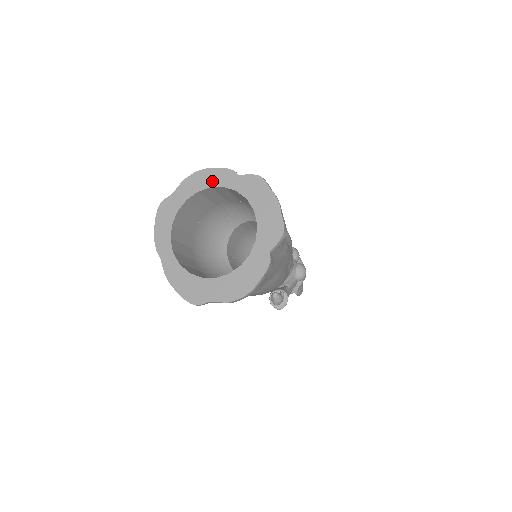
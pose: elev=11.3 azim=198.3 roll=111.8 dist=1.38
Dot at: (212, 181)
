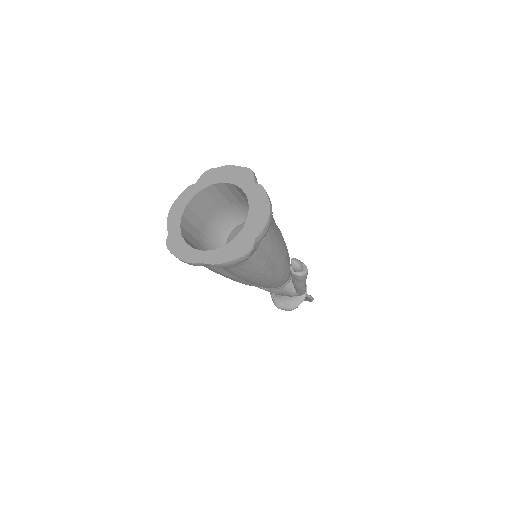
Dot at: (184, 202)
